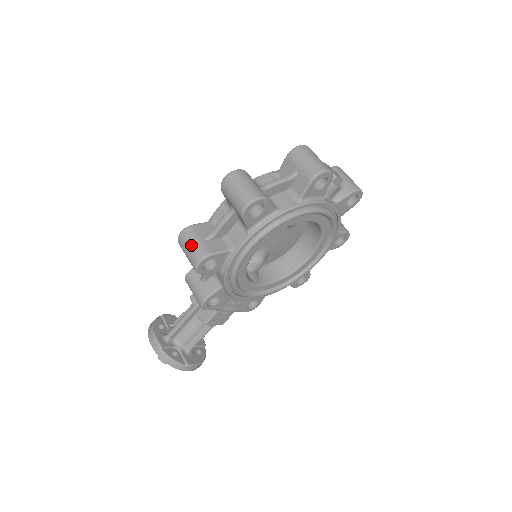
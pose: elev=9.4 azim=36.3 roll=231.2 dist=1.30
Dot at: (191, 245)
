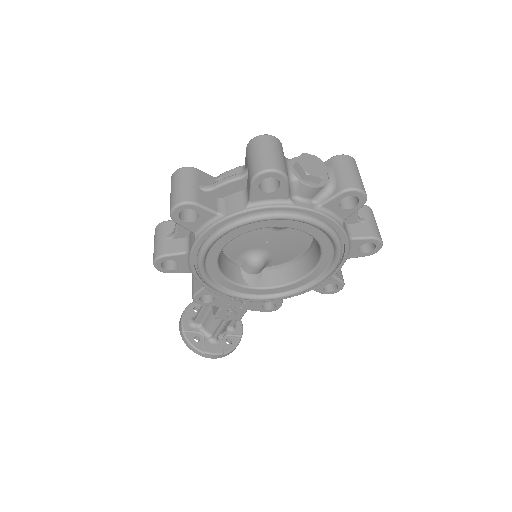
Dot at: (155, 243)
